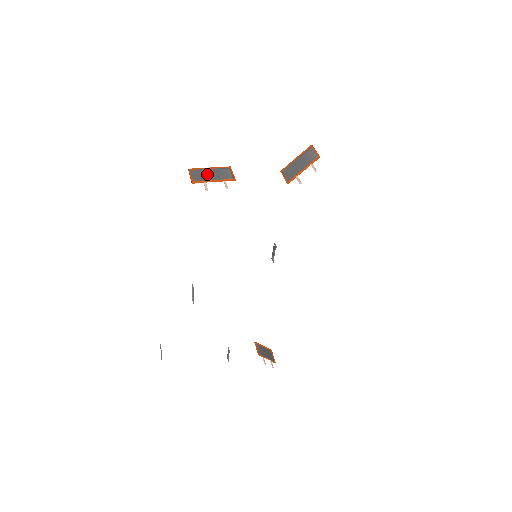
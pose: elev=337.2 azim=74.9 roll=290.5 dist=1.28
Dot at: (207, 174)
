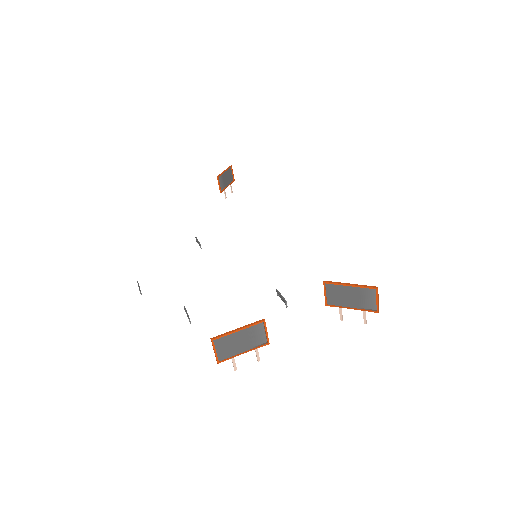
Dot at: (235, 343)
